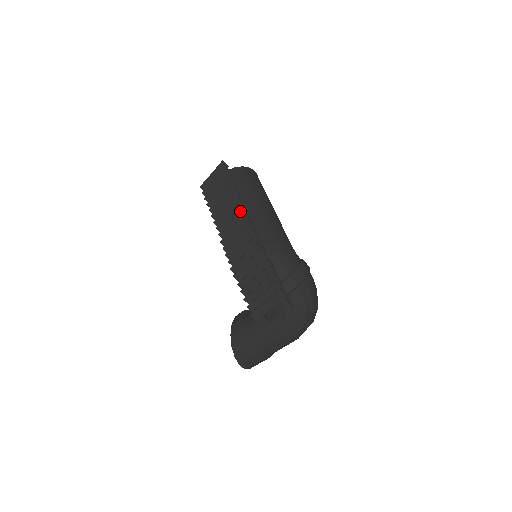
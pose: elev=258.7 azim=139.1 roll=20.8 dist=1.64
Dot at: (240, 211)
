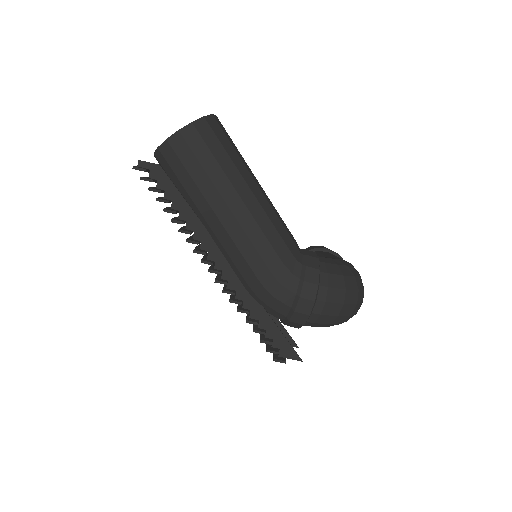
Dot at: (193, 251)
